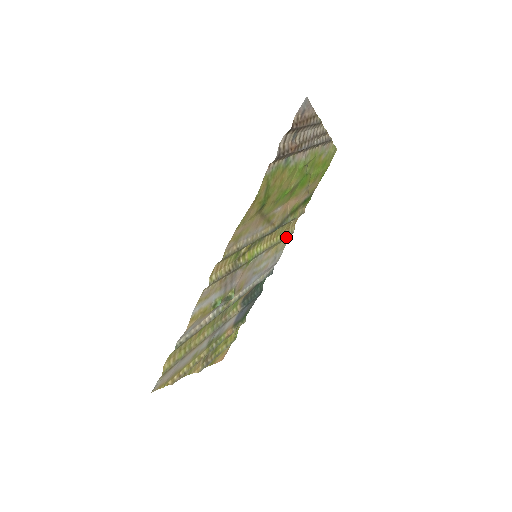
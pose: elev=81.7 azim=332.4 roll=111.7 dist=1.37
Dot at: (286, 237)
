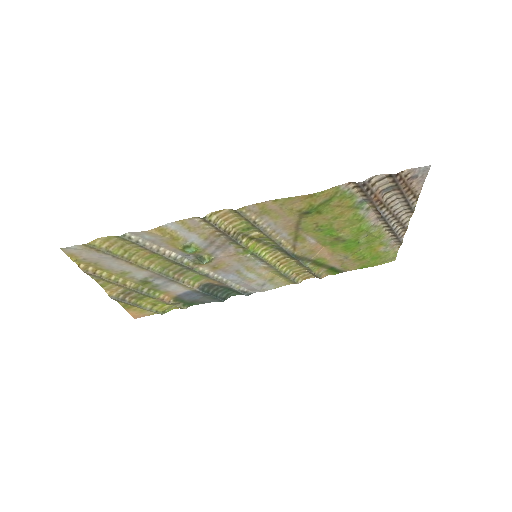
Dot at: (289, 279)
